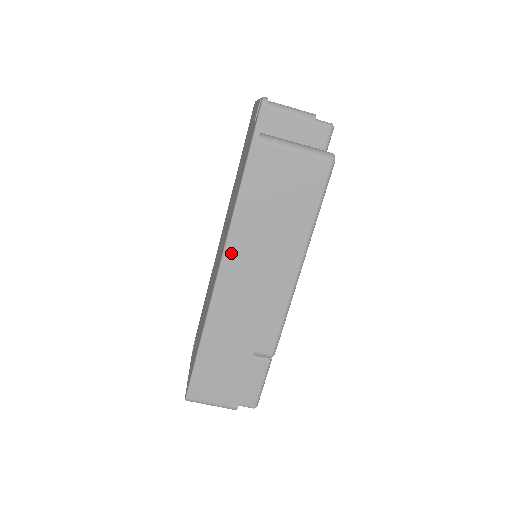
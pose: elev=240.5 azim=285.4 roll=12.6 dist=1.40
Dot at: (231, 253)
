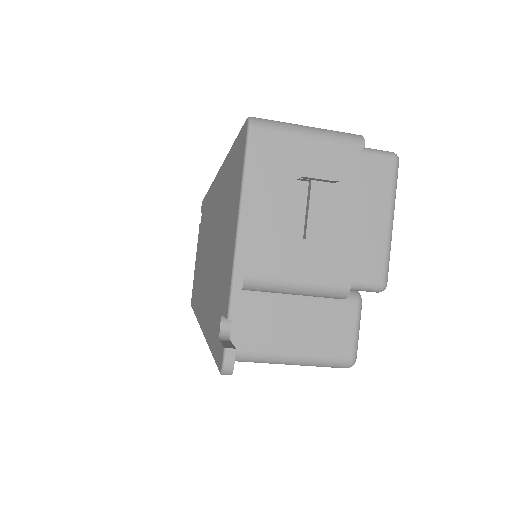
Dot at: occluded
